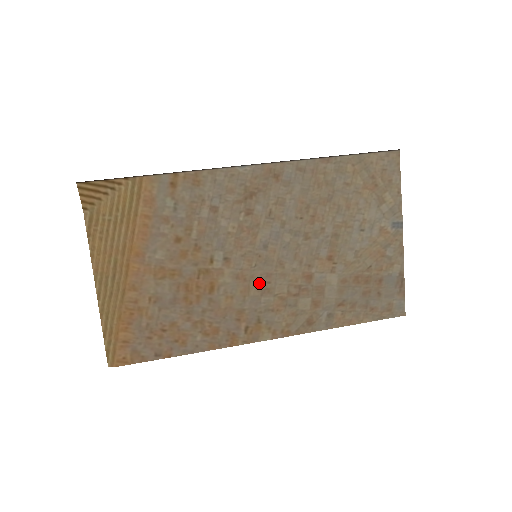
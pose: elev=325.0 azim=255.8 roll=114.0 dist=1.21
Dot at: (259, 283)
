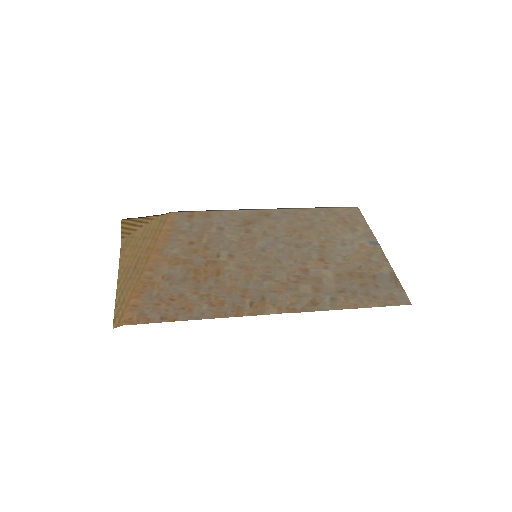
Dot at: (260, 272)
